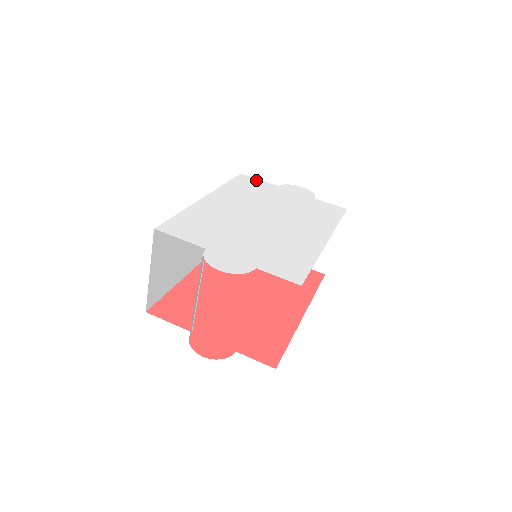
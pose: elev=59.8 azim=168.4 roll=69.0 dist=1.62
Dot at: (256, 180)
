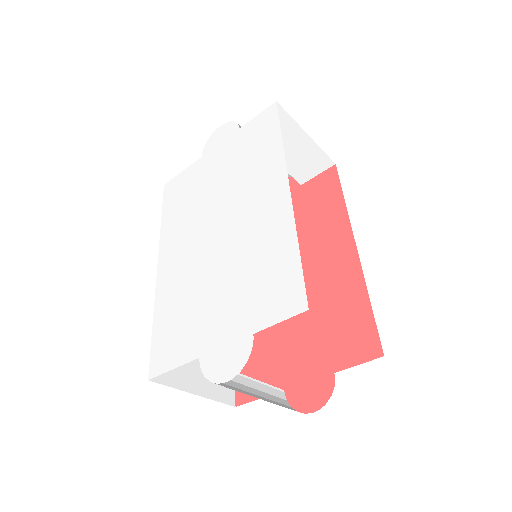
Dot at: (180, 177)
